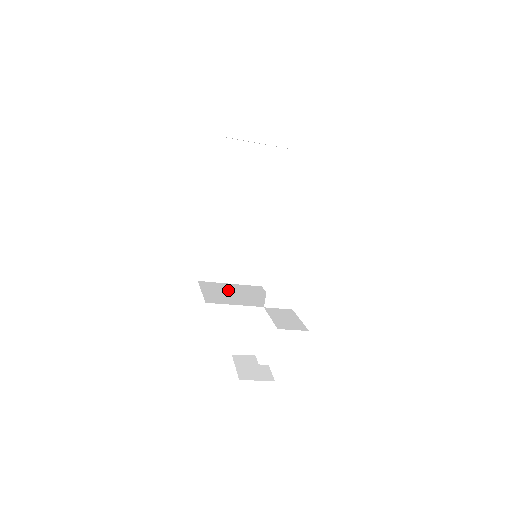
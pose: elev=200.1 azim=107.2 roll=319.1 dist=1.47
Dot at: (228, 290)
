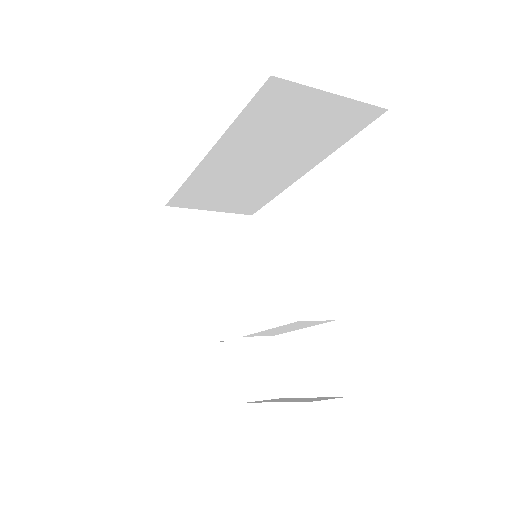
Dot at: (204, 237)
